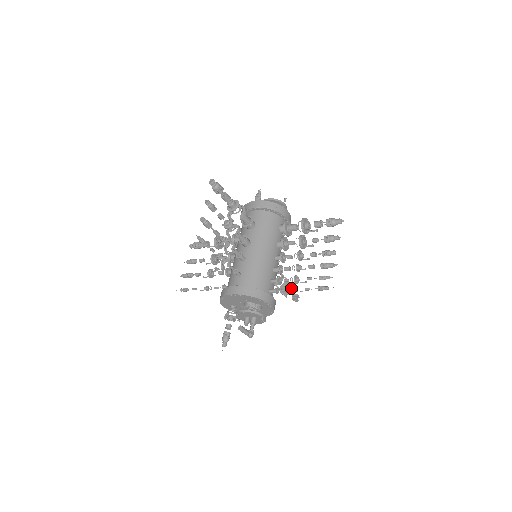
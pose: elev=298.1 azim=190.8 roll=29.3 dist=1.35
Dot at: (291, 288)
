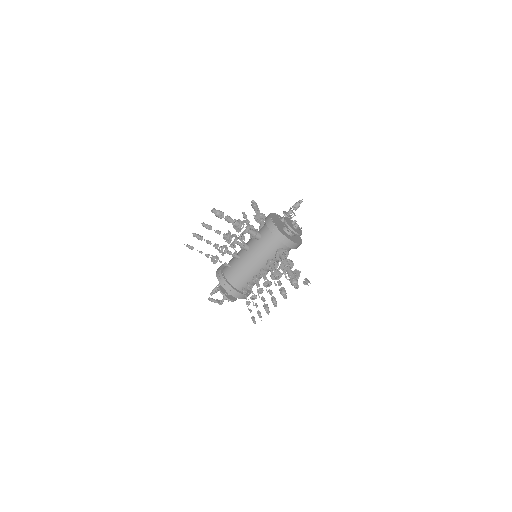
Dot at: occluded
